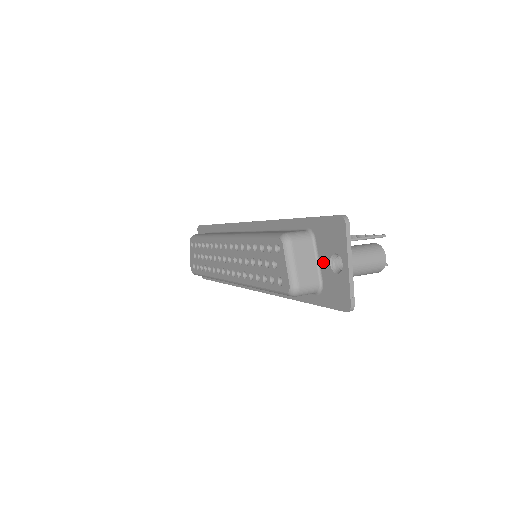
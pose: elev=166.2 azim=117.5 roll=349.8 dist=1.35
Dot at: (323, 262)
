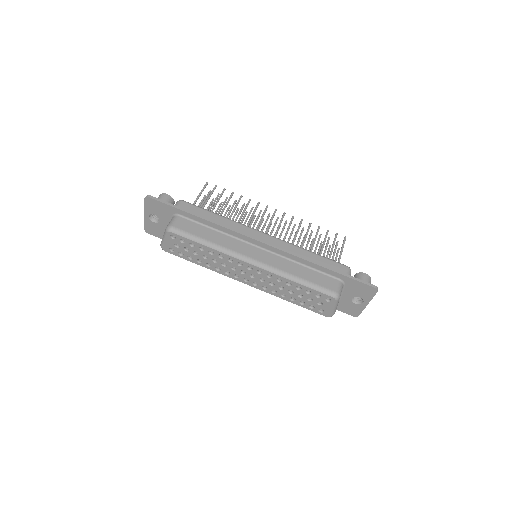
Dot at: (346, 296)
